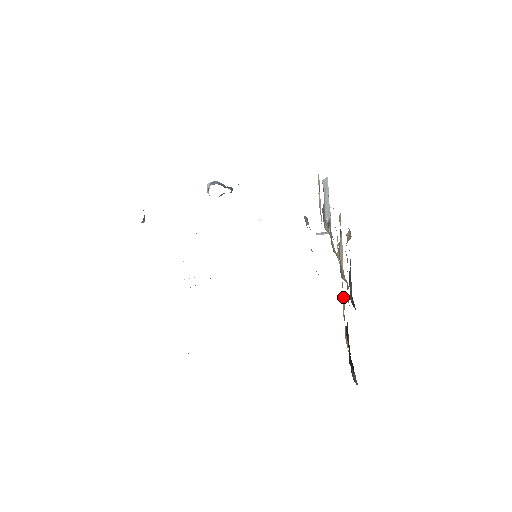
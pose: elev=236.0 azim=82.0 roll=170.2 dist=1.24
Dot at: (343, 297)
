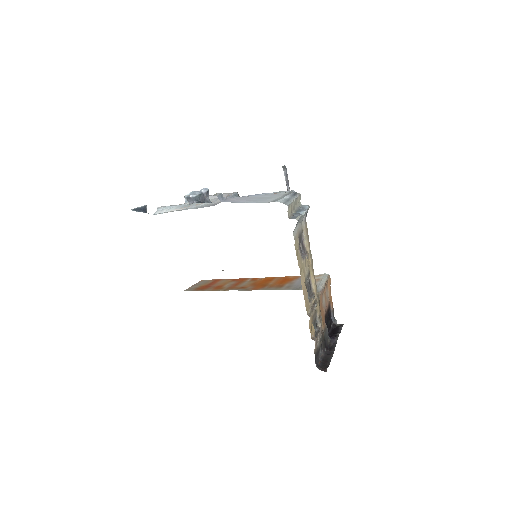
Dot at: (322, 291)
